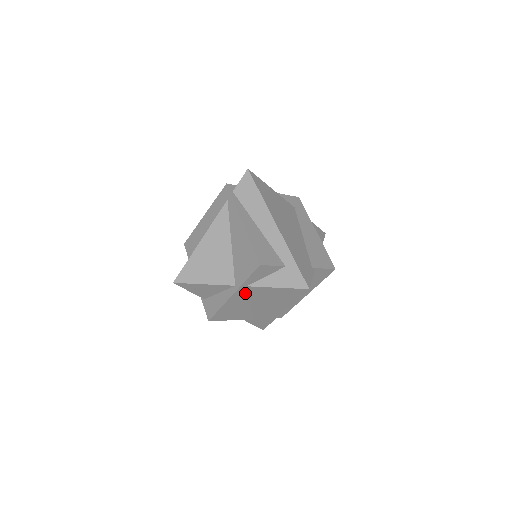
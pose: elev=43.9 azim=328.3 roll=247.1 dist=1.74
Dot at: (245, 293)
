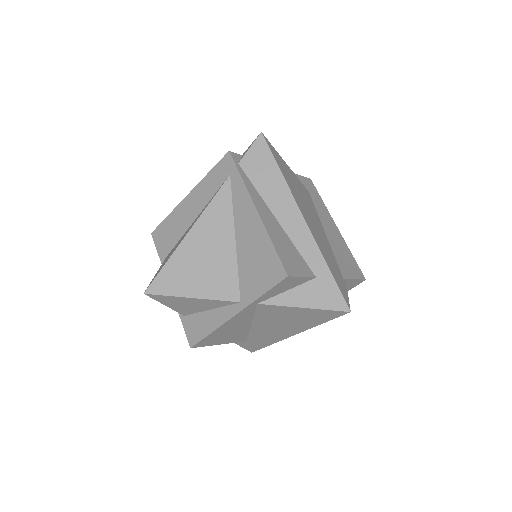
Dot at: (251, 312)
